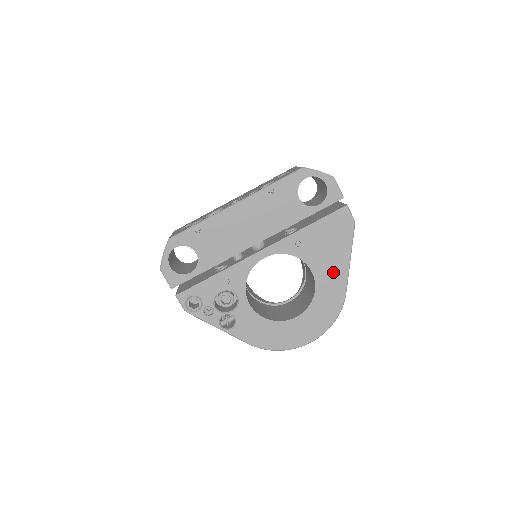
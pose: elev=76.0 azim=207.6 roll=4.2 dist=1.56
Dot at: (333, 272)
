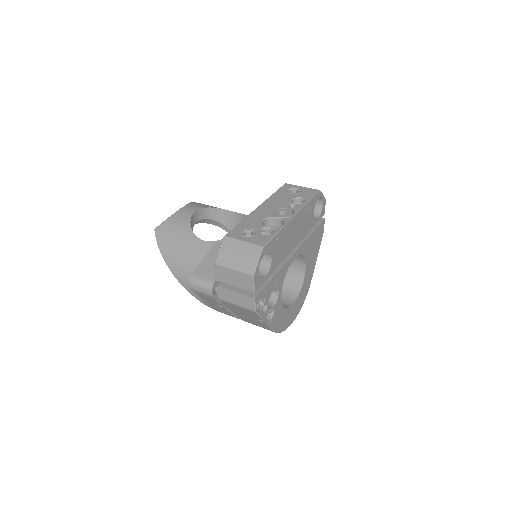
Dot at: (311, 266)
